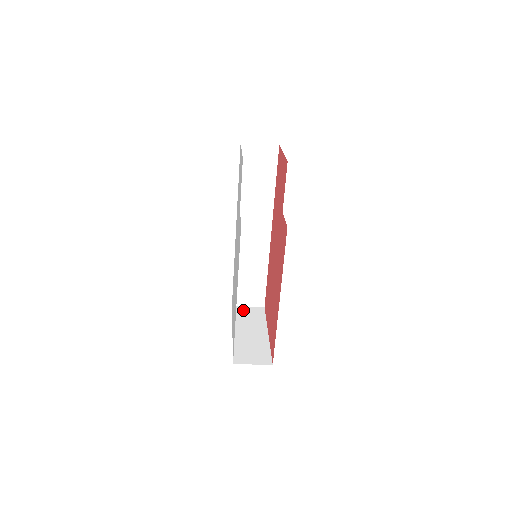
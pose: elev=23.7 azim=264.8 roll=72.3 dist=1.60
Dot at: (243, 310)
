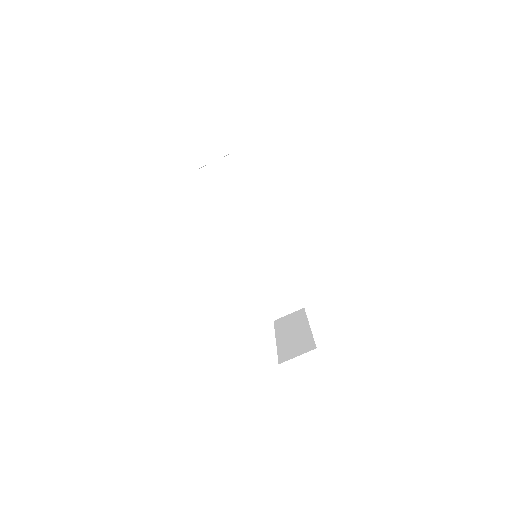
Dot at: (284, 319)
